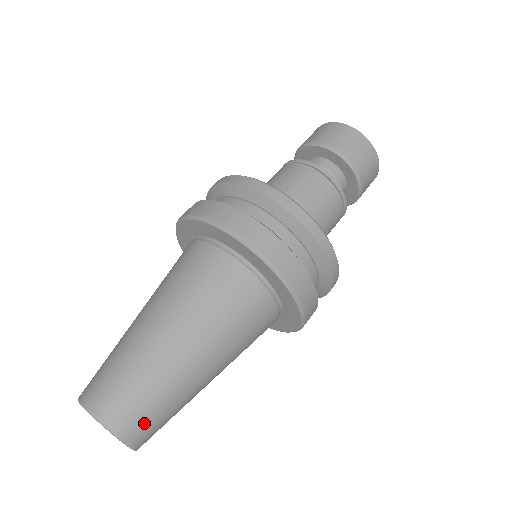
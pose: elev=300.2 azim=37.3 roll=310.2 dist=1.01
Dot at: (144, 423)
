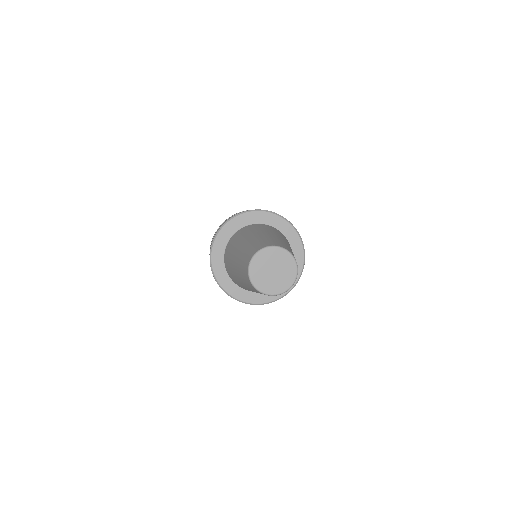
Dot at: (281, 245)
